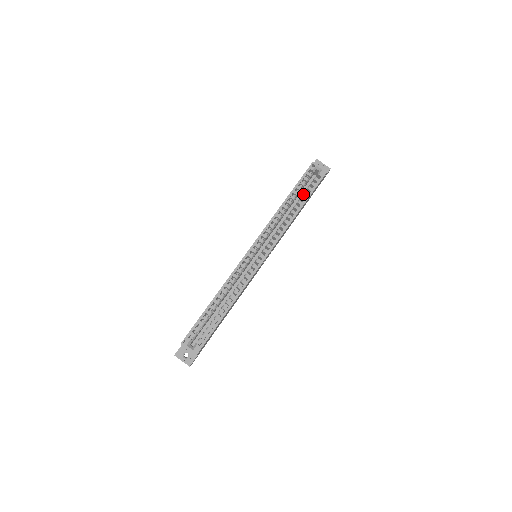
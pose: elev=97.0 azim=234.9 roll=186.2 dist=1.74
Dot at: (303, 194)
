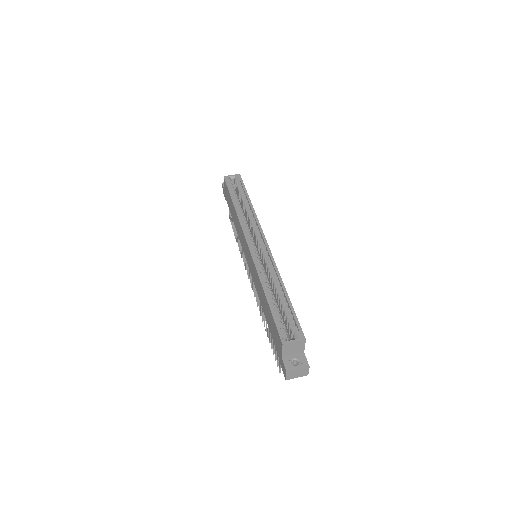
Dot at: (240, 197)
